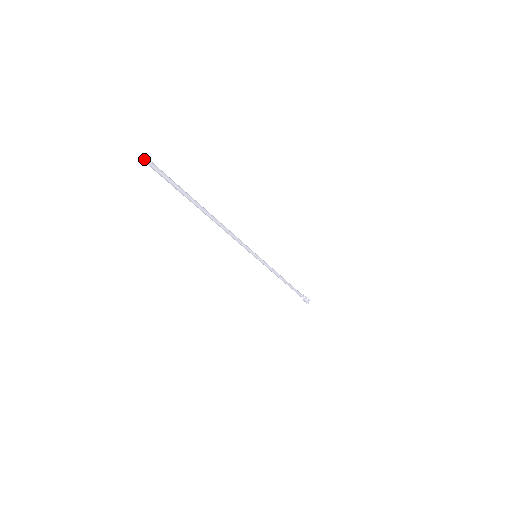
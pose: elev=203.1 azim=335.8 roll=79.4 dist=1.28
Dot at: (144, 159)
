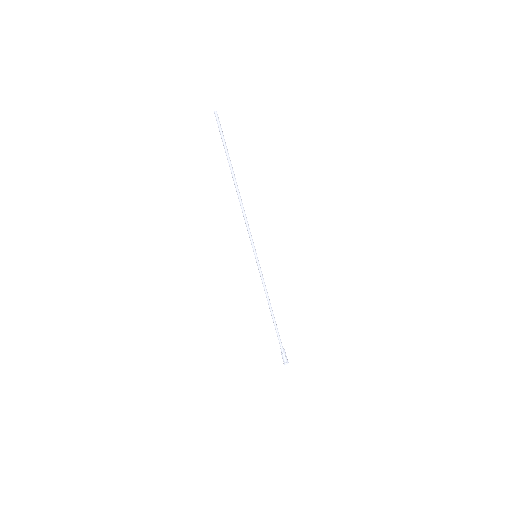
Dot at: (214, 112)
